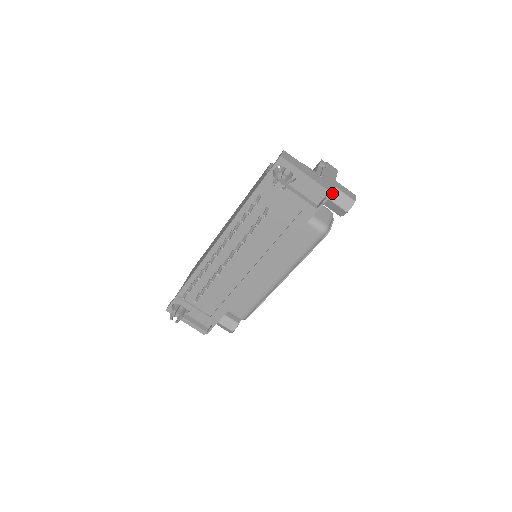
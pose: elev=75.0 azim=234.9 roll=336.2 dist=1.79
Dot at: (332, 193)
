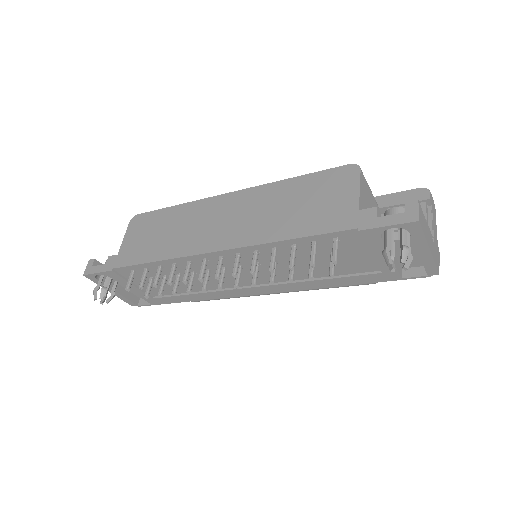
Dot at: occluded
